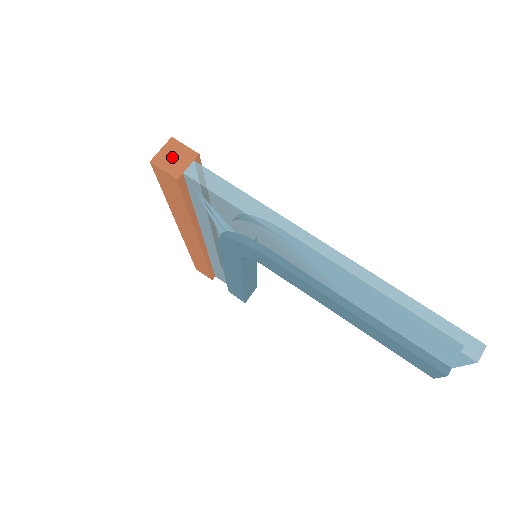
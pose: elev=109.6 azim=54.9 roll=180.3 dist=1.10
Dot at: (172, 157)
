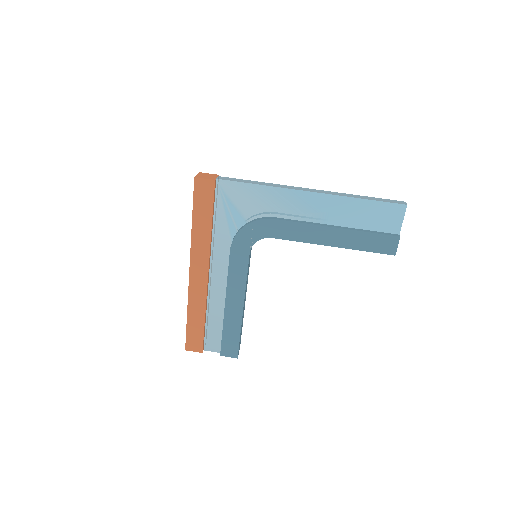
Dot at: (205, 176)
